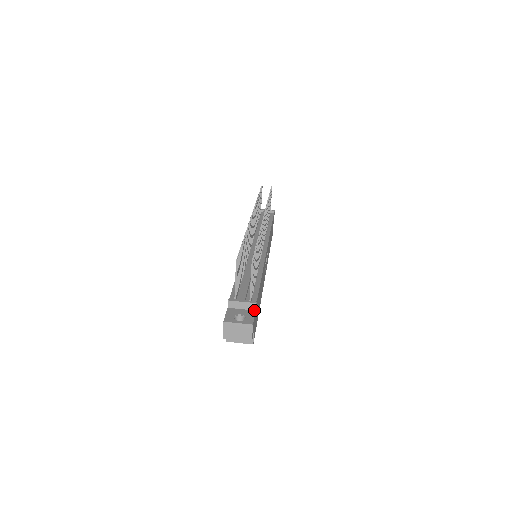
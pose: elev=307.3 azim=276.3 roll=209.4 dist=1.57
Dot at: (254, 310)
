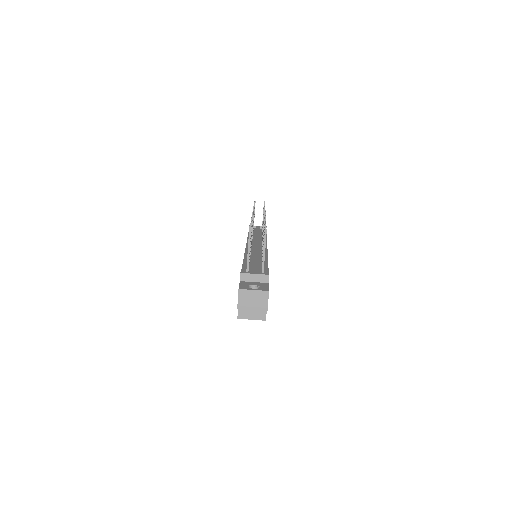
Dot at: (267, 283)
